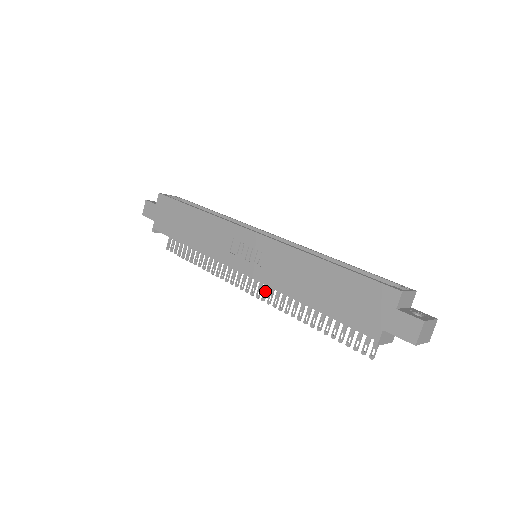
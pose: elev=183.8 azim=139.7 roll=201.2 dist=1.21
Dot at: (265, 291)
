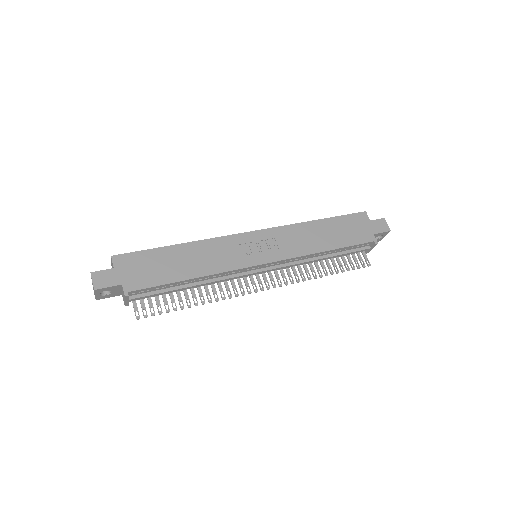
Dot at: (278, 278)
